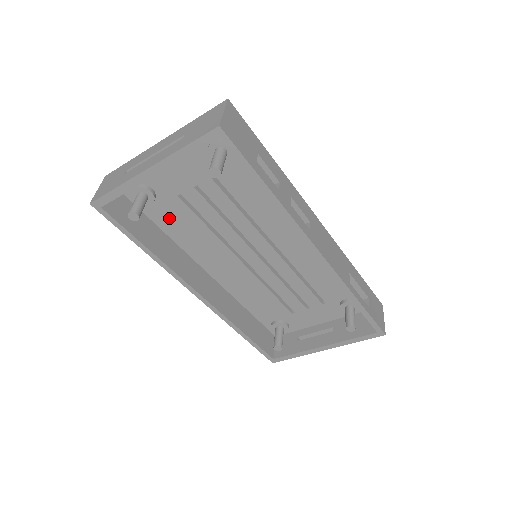
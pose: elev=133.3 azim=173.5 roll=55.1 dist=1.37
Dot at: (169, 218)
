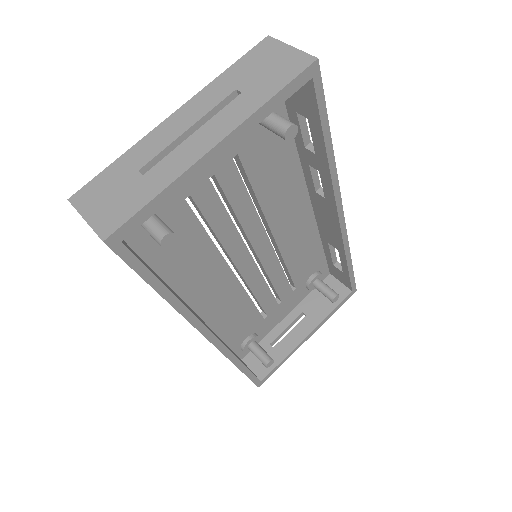
Dot at: occluded
